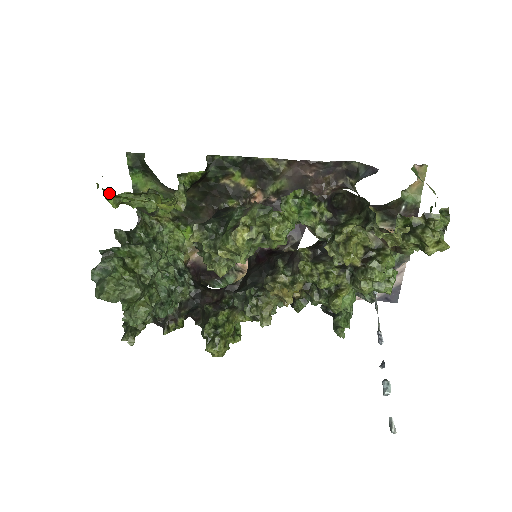
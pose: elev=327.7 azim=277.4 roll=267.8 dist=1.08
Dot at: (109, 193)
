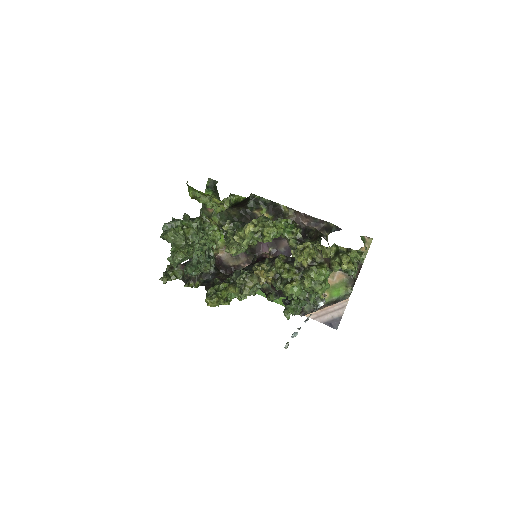
Dot at: (192, 187)
